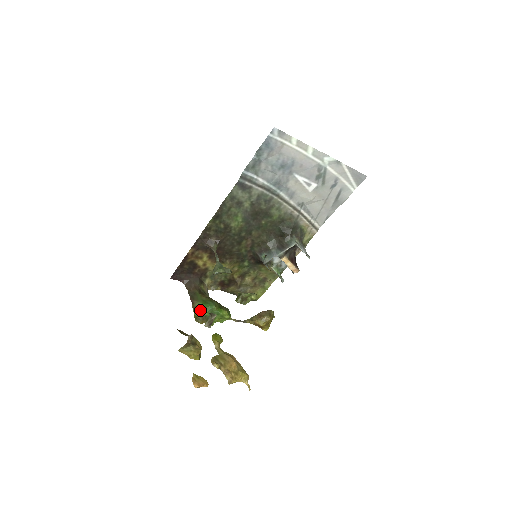
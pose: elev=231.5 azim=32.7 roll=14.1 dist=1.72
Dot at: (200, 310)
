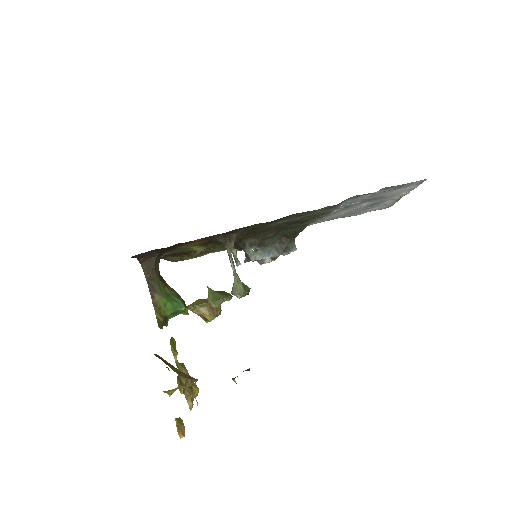
Dot at: (163, 309)
